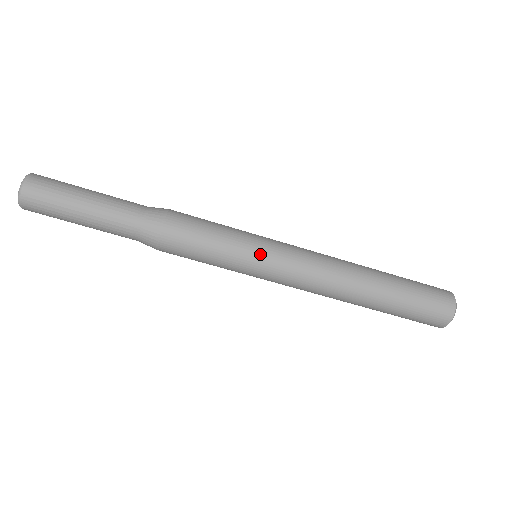
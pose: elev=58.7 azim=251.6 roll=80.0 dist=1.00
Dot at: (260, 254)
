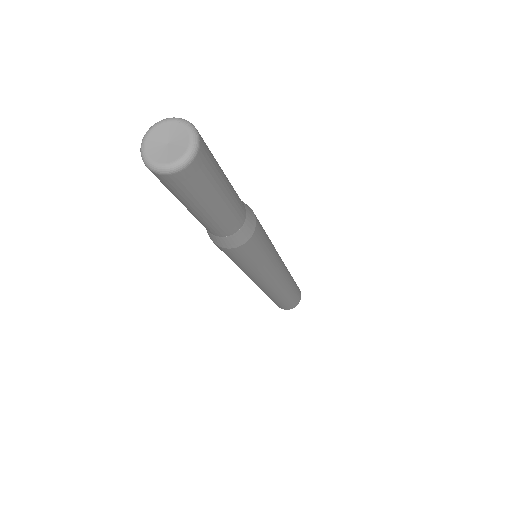
Dot at: (273, 265)
